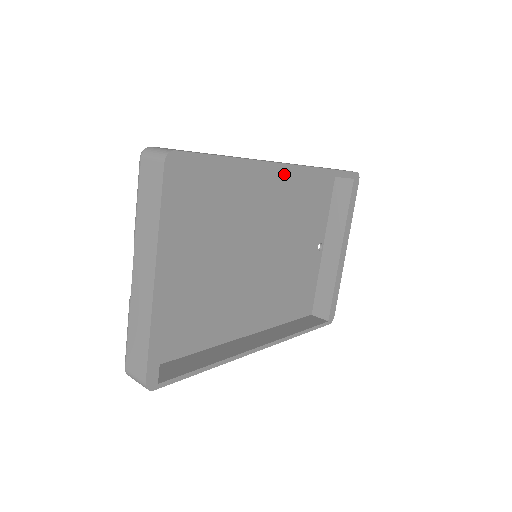
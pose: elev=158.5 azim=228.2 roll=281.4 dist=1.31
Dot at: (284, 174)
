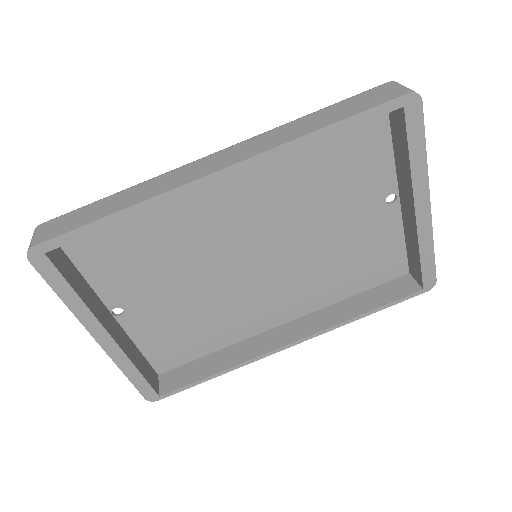
Dot at: occluded
